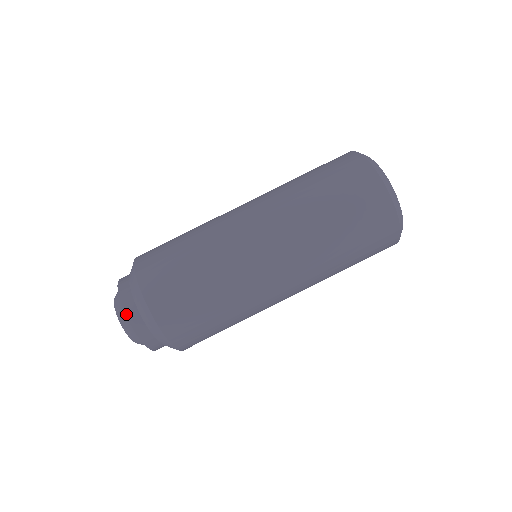
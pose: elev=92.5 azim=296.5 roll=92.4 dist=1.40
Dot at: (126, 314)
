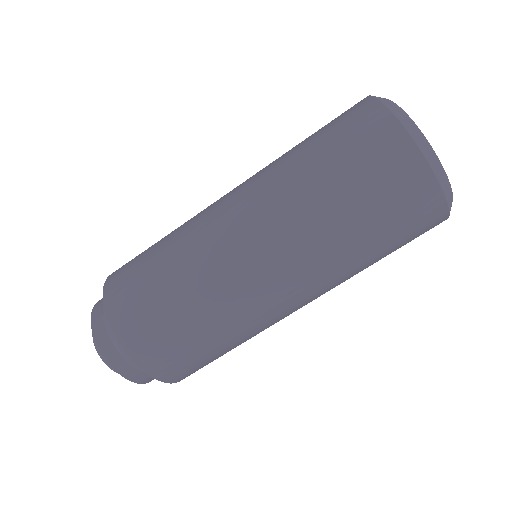
Dot at: (113, 367)
